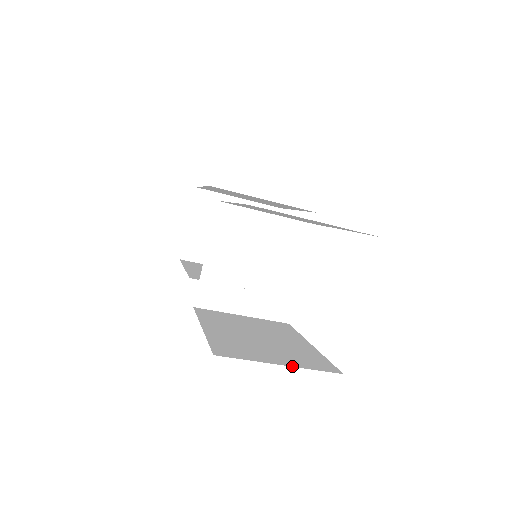
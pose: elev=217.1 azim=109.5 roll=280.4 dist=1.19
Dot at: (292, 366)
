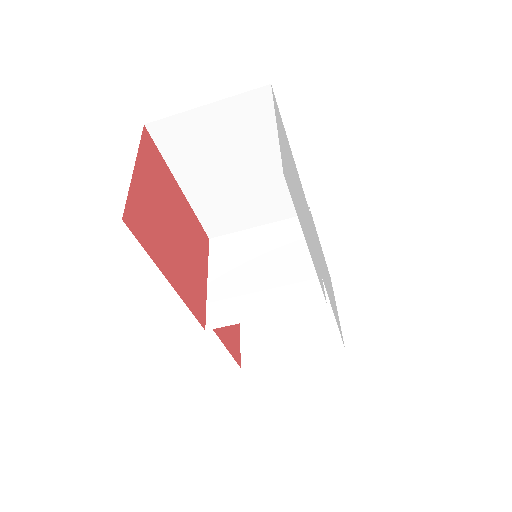
Dot at: occluded
